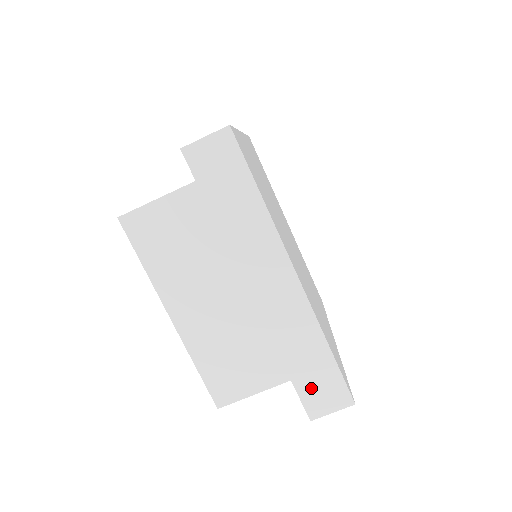
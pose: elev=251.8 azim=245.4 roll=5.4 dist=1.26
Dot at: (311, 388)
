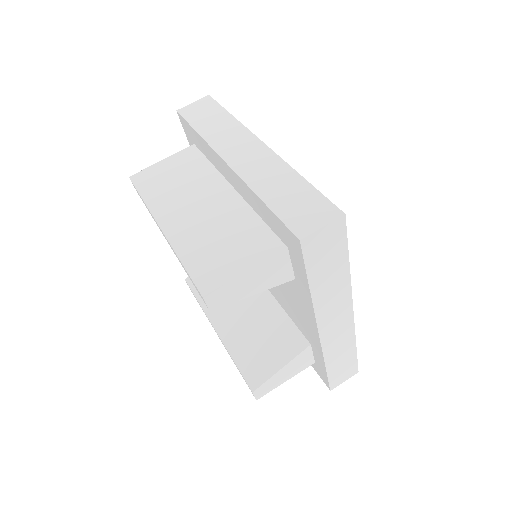
Dot at: (293, 212)
